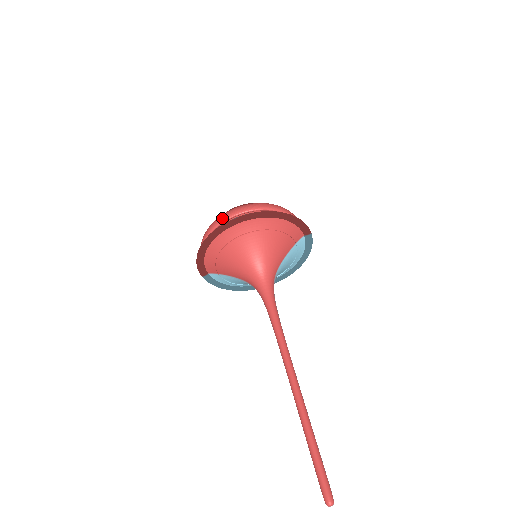
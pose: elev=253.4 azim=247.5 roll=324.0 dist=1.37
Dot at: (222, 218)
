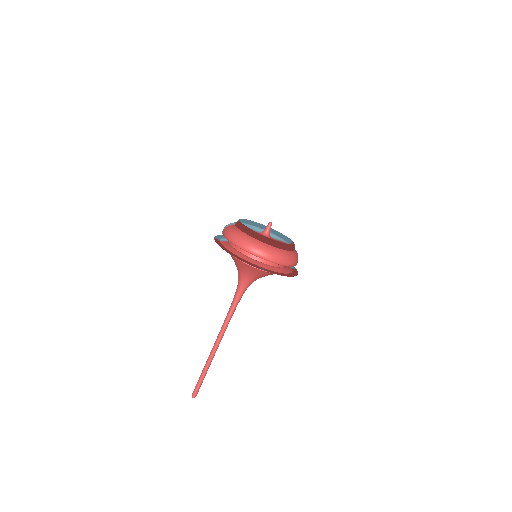
Dot at: (257, 253)
